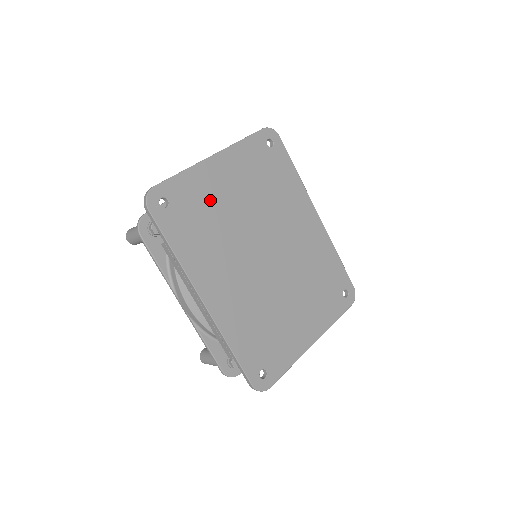
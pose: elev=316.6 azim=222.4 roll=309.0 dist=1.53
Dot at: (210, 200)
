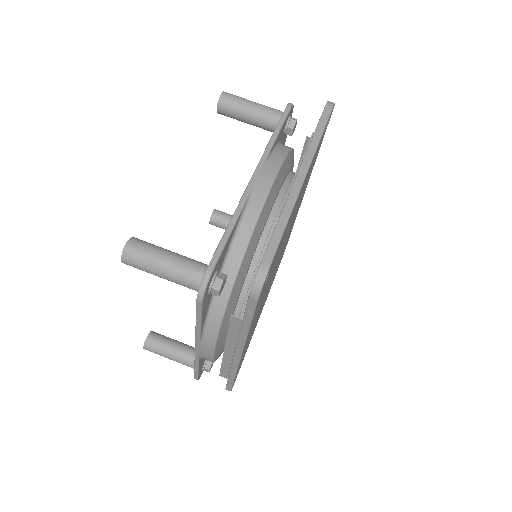
Dot at: (283, 239)
